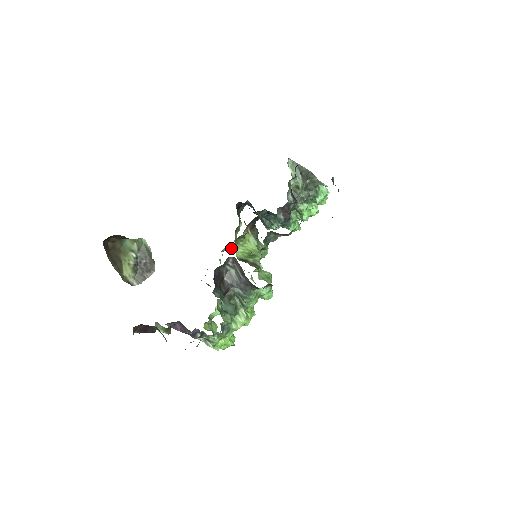
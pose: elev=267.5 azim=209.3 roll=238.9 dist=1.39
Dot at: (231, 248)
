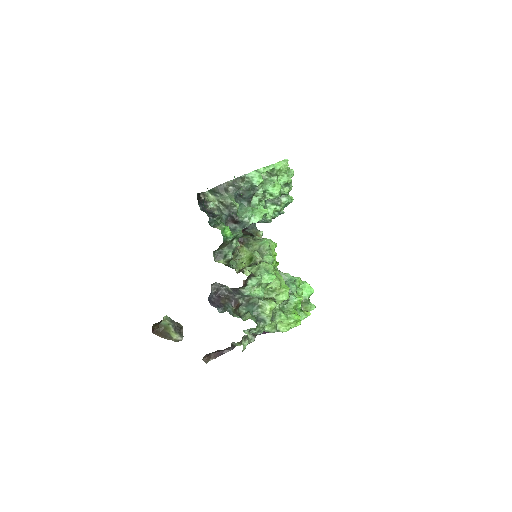
Dot at: occluded
